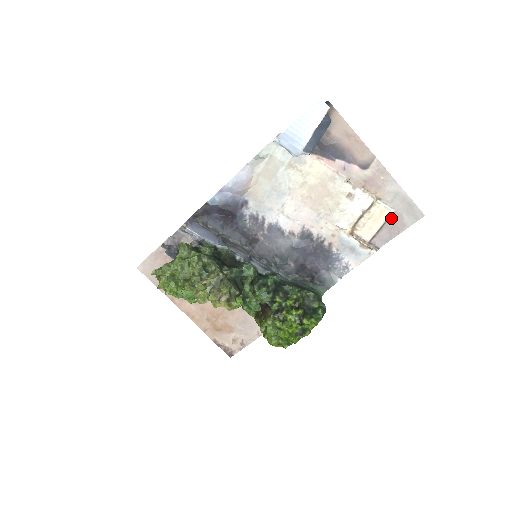
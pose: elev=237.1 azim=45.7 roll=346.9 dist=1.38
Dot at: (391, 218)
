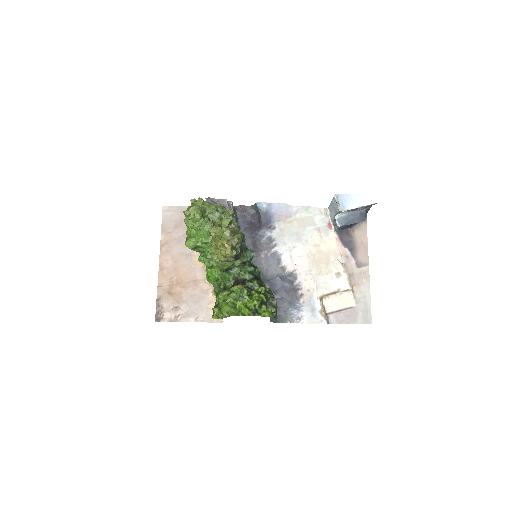
Dot at: (351, 309)
